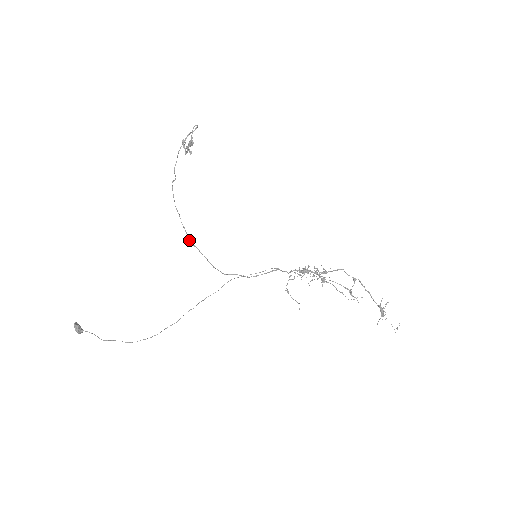
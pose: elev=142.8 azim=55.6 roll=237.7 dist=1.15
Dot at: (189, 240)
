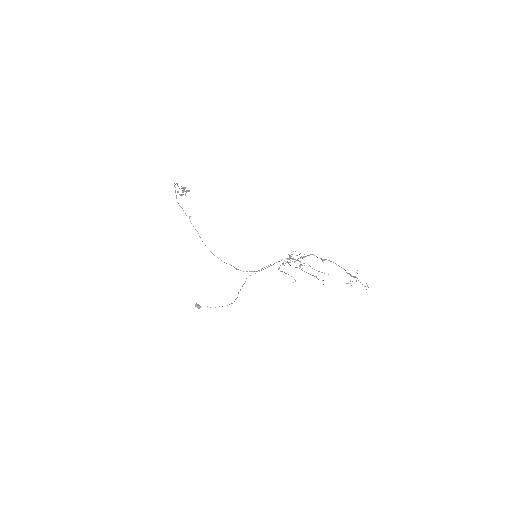
Dot at: occluded
